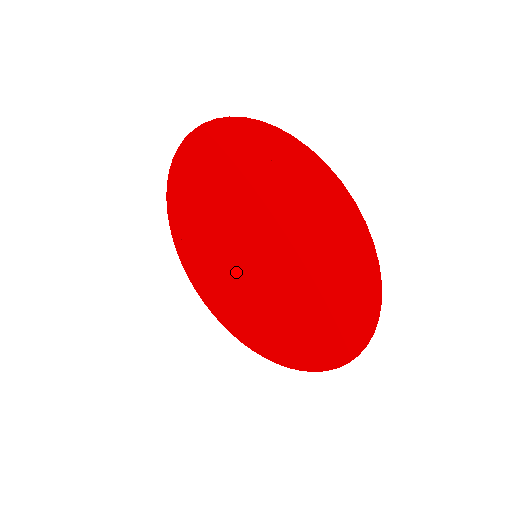
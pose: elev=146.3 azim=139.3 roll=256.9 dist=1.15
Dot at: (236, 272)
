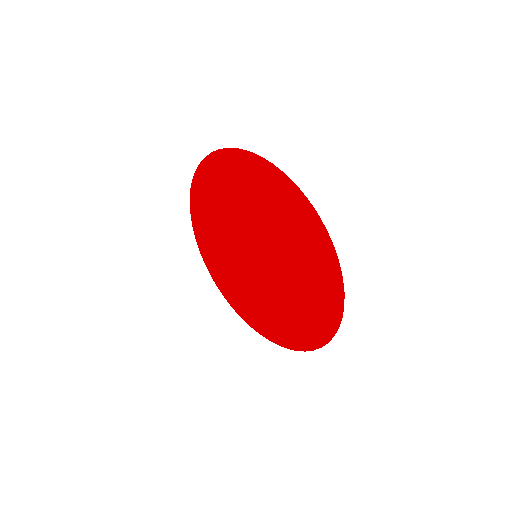
Dot at: (248, 276)
